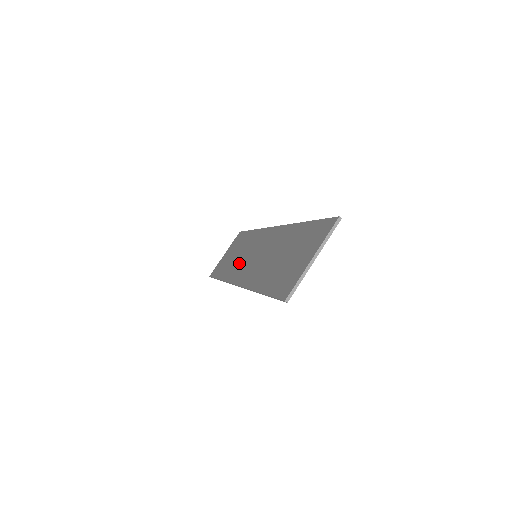
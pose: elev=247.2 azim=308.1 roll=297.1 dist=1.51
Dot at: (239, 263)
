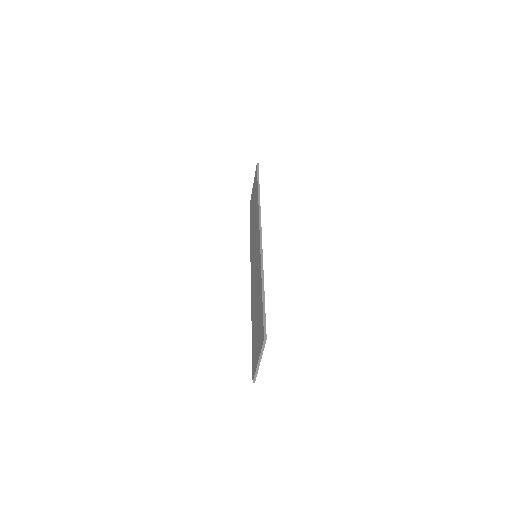
Dot at: (253, 241)
